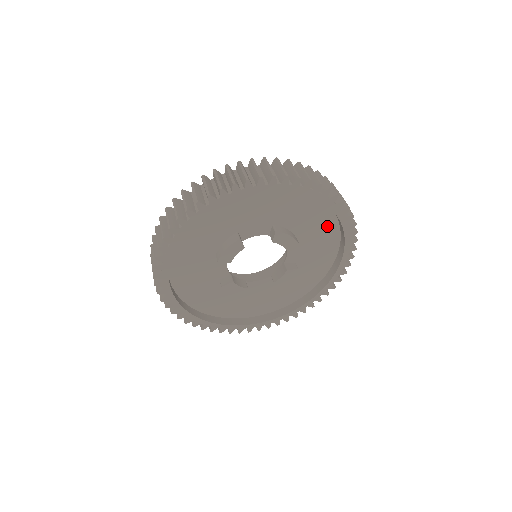
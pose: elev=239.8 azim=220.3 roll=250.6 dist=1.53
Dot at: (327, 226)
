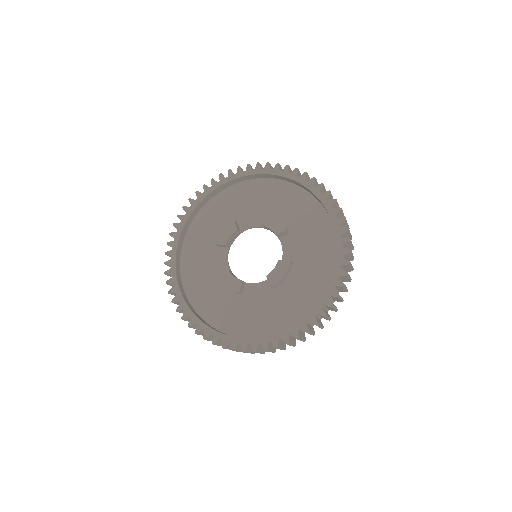
Dot at: (319, 221)
